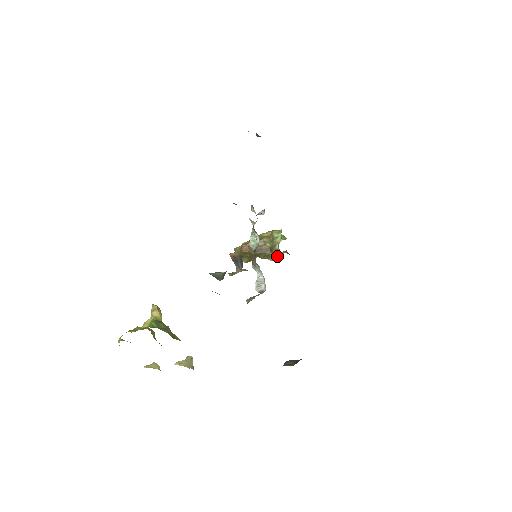
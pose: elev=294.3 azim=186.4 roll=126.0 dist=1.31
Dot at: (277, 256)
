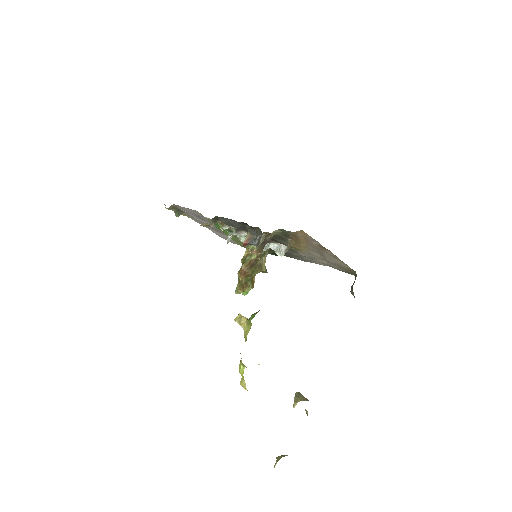
Dot at: (265, 267)
